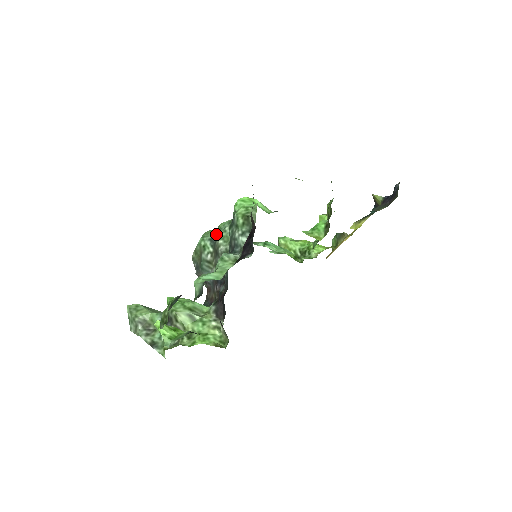
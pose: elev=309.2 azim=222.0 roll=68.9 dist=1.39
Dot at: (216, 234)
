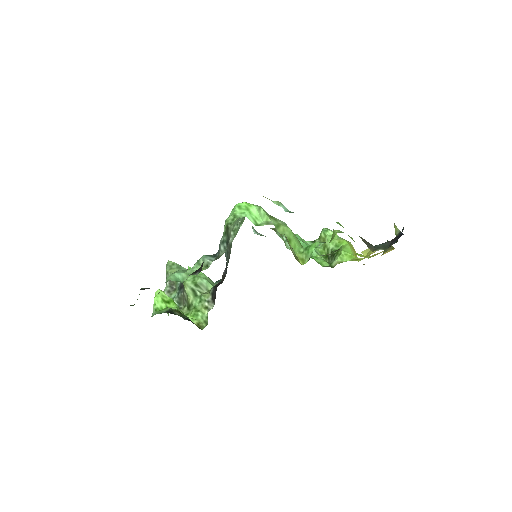
Dot at: occluded
